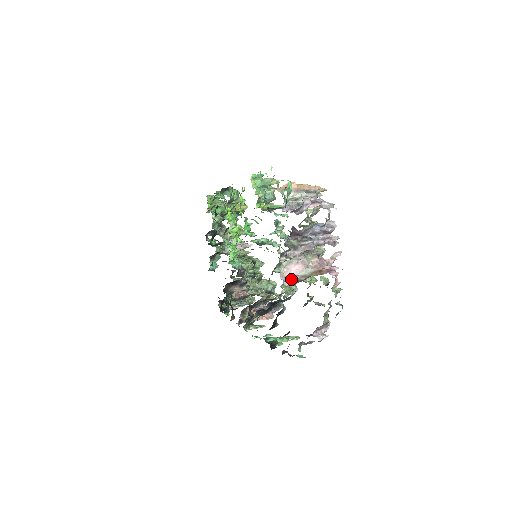
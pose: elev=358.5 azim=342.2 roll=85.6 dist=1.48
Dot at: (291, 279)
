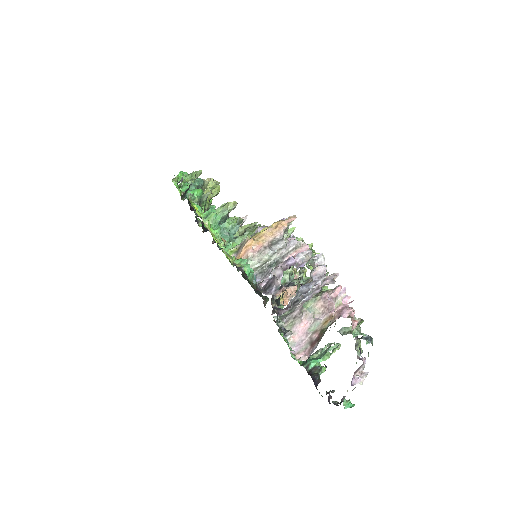
Dot at: (302, 341)
